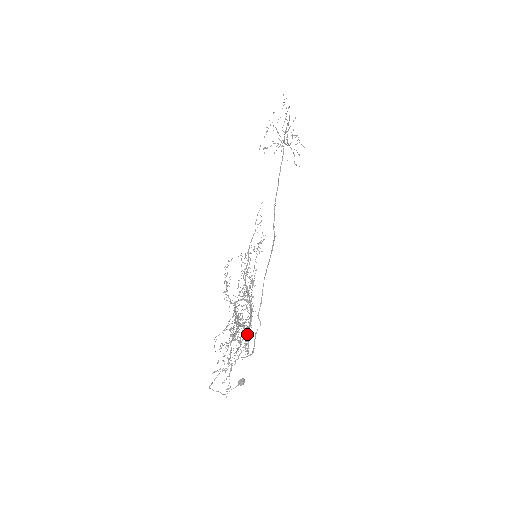
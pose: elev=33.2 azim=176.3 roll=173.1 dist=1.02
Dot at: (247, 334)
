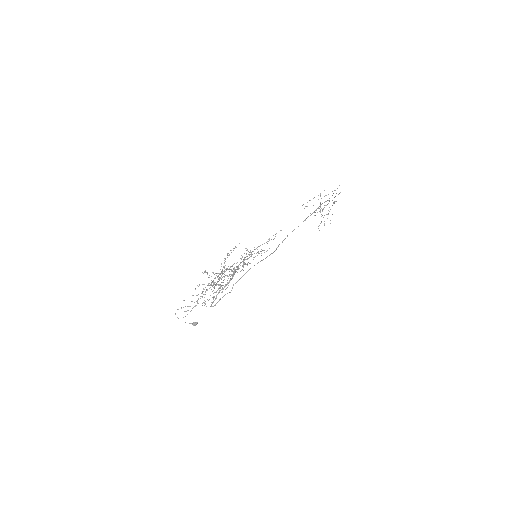
Dot at: occluded
